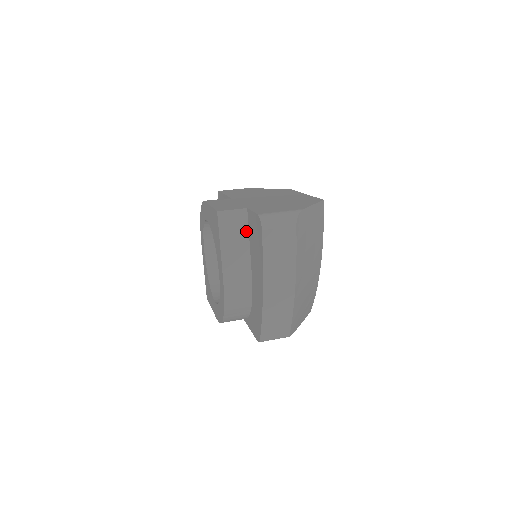
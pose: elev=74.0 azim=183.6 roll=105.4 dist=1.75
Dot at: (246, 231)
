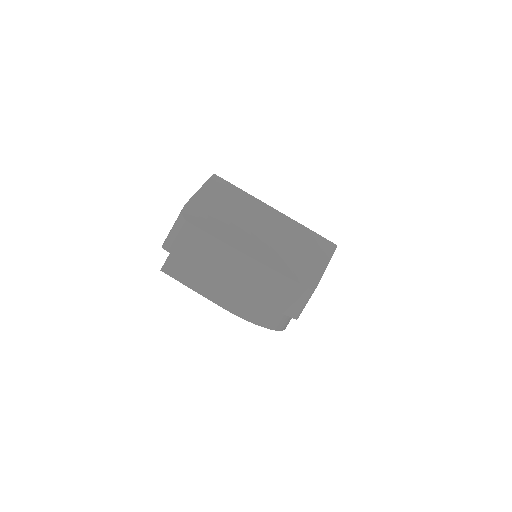
Dot at: occluded
